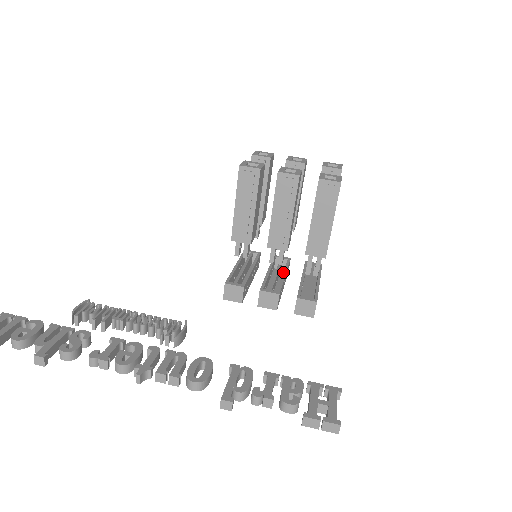
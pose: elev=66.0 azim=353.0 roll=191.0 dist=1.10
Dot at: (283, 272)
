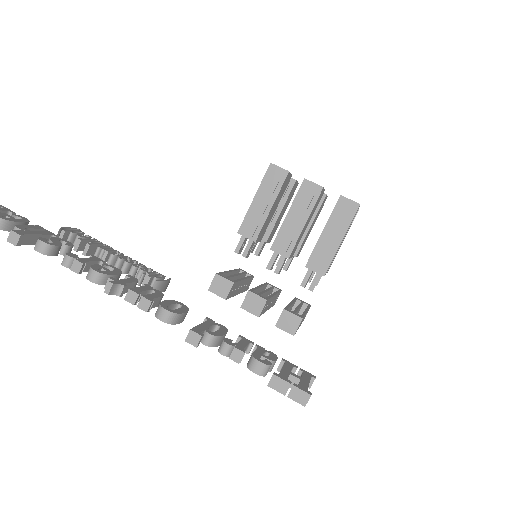
Dot at: occluded
